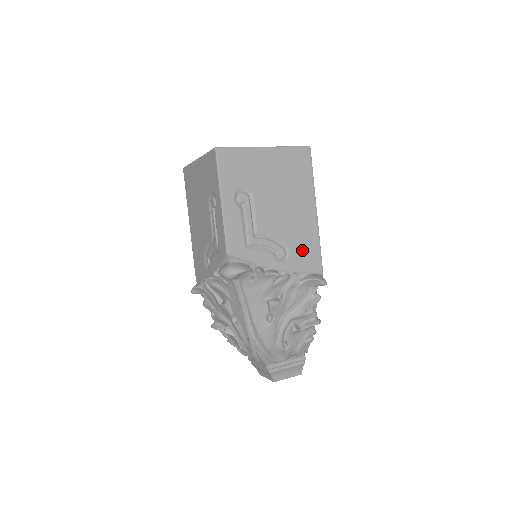
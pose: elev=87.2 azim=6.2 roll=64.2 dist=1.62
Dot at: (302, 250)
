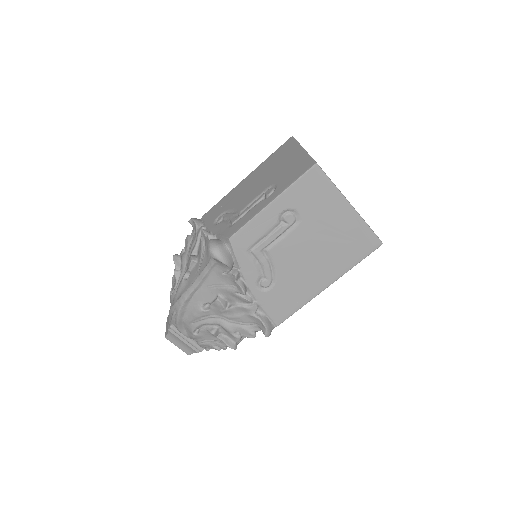
Dot at: (282, 297)
